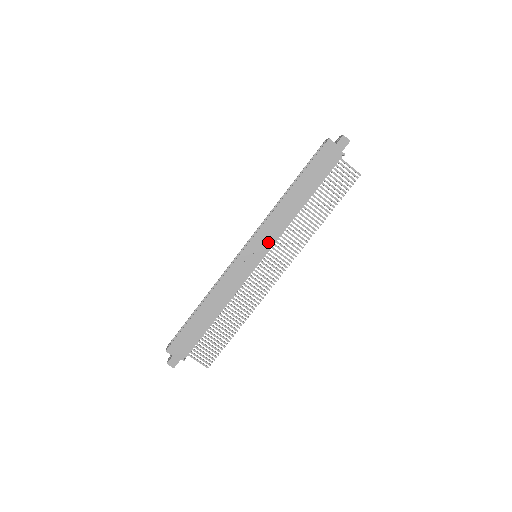
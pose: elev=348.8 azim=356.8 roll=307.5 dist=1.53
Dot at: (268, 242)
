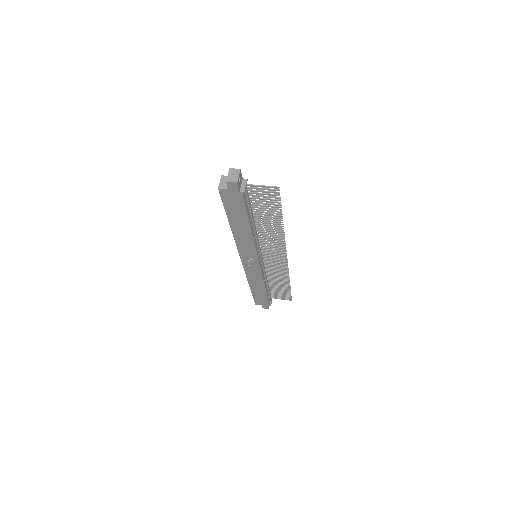
Dot at: (252, 254)
